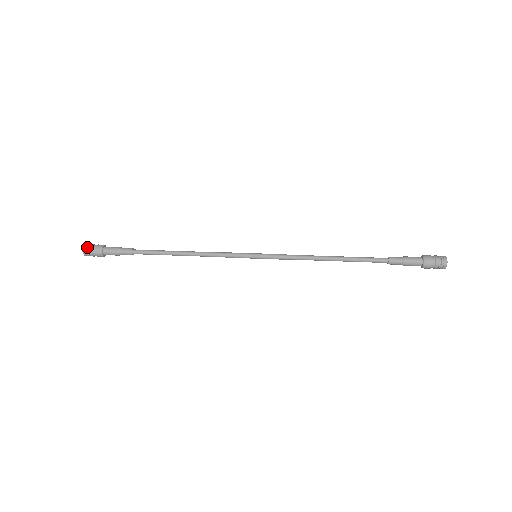
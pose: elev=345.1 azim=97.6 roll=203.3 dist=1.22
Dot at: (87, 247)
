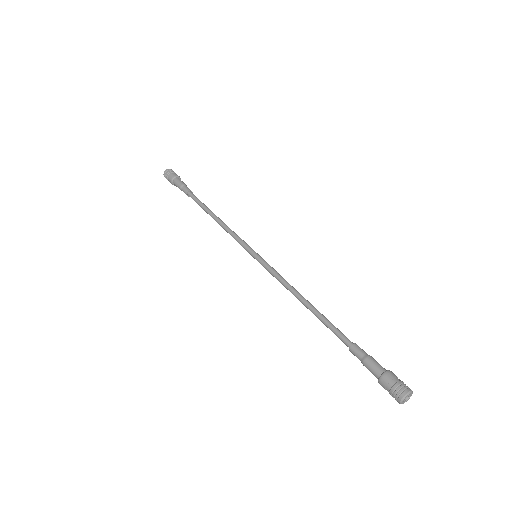
Dot at: (168, 171)
